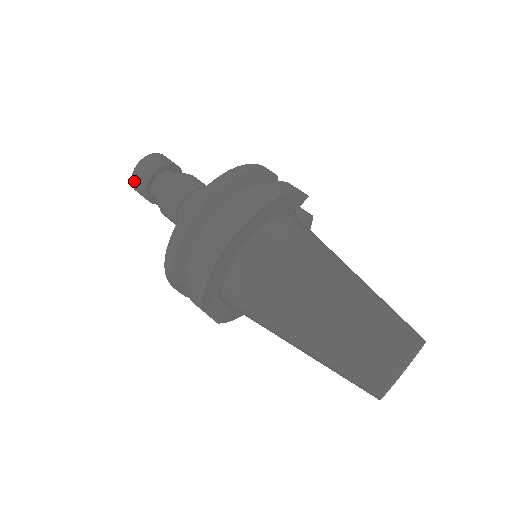
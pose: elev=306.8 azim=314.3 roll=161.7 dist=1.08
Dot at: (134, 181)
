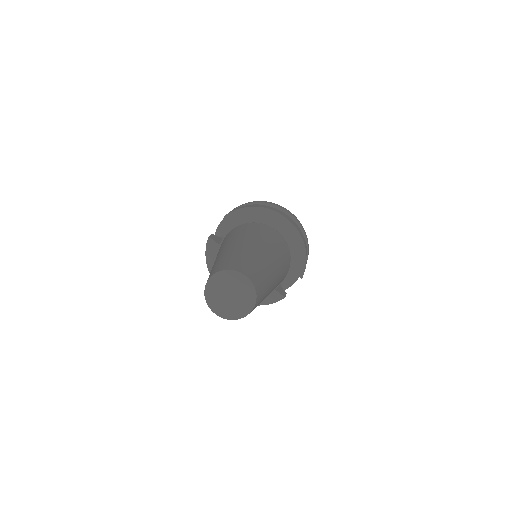
Dot at: occluded
